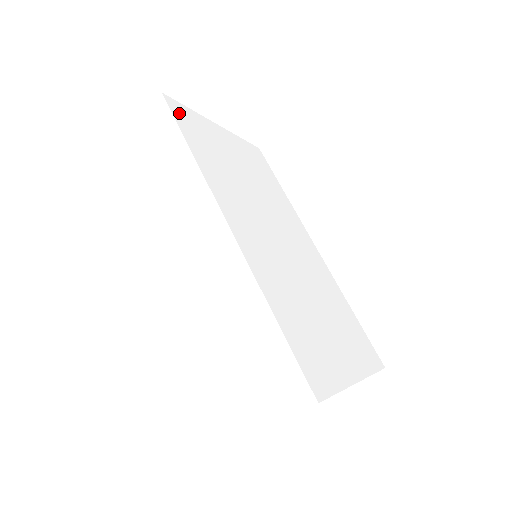
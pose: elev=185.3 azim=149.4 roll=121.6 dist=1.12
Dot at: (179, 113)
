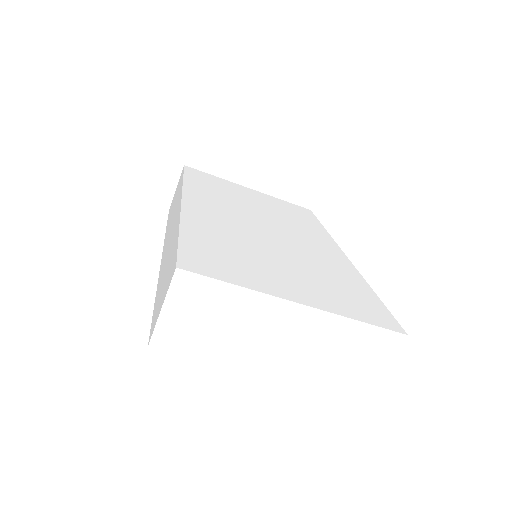
Dot at: (195, 172)
